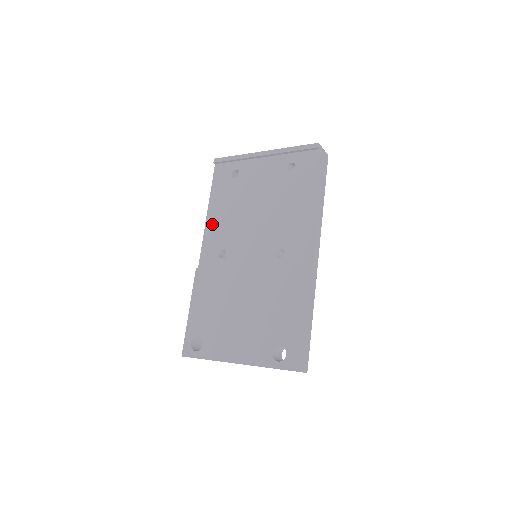
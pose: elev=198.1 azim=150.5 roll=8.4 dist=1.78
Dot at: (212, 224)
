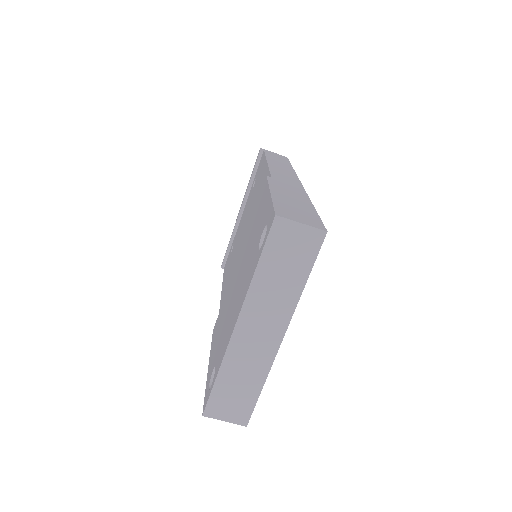
Dot at: (223, 293)
